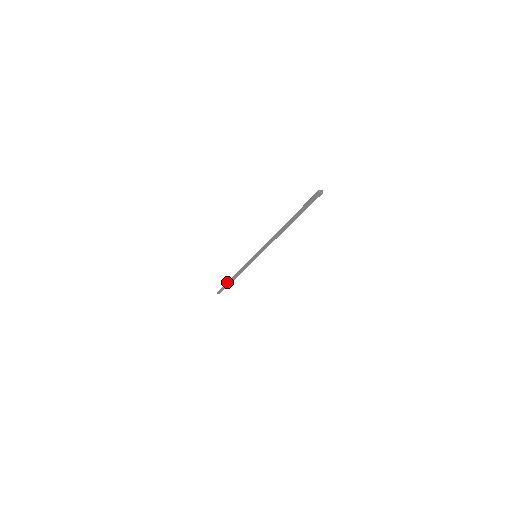
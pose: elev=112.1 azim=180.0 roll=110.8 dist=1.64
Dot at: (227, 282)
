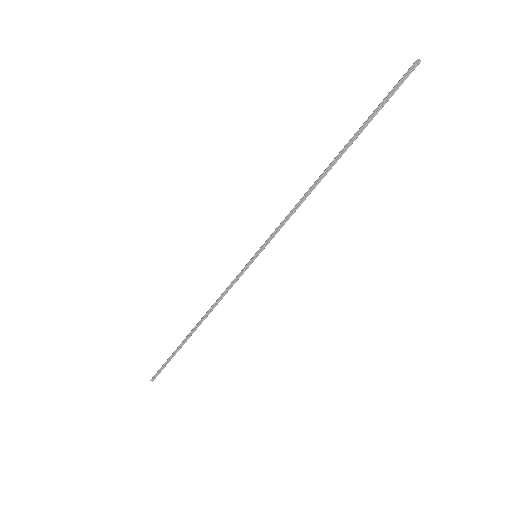
Dot at: (180, 345)
